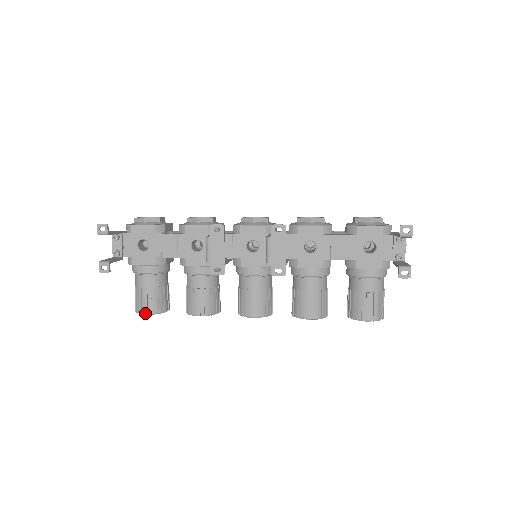
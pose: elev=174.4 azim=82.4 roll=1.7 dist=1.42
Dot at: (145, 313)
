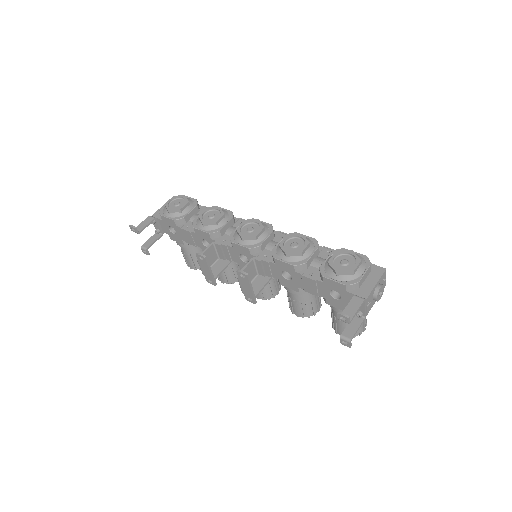
Dot at: (190, 268)
